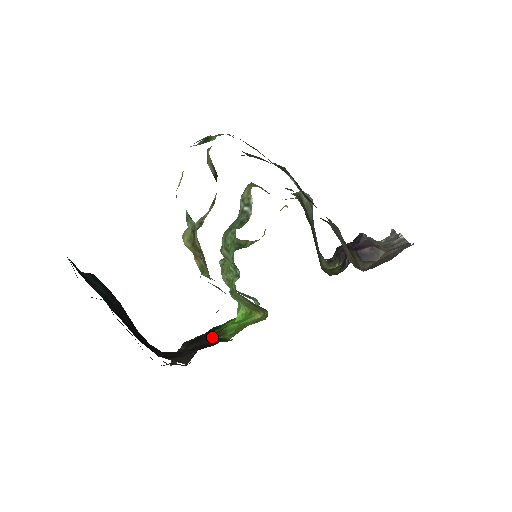
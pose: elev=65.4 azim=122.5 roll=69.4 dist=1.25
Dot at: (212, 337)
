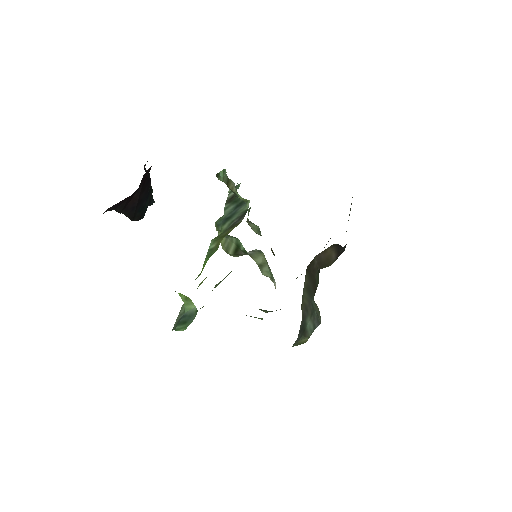
Dot at: occluded
